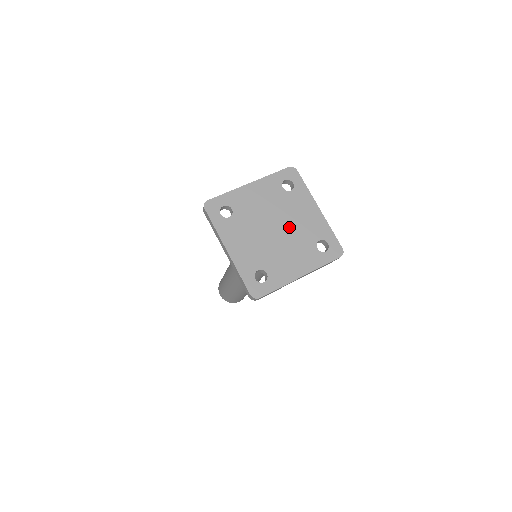
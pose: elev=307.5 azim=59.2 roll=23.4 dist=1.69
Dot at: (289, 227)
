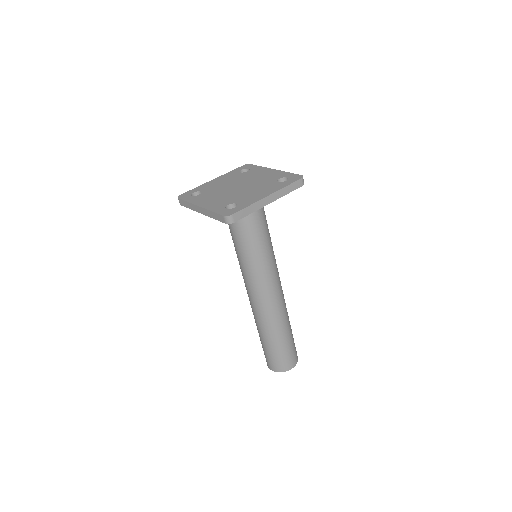
Dot at: (250, 183)
